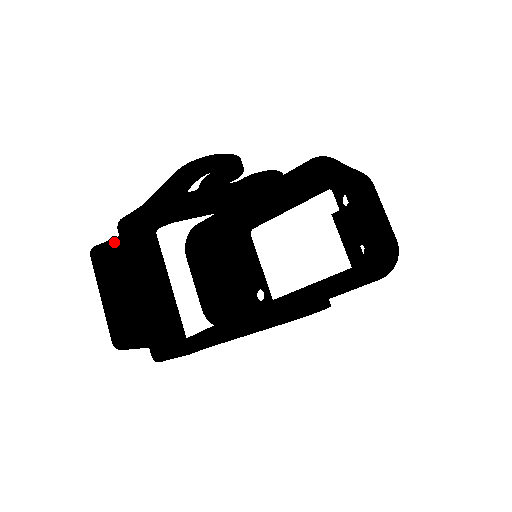
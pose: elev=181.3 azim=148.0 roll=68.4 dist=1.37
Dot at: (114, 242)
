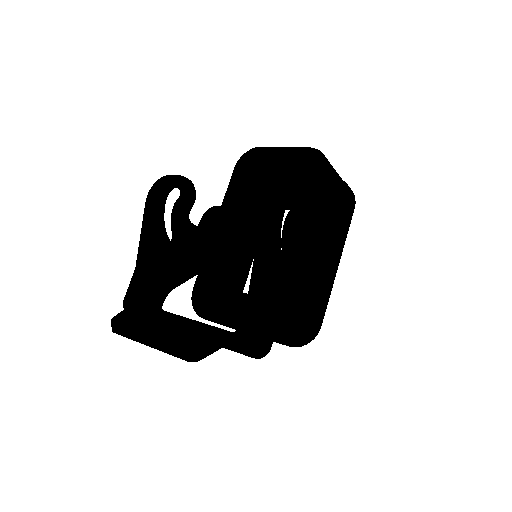
Dot at: (129, 308)
